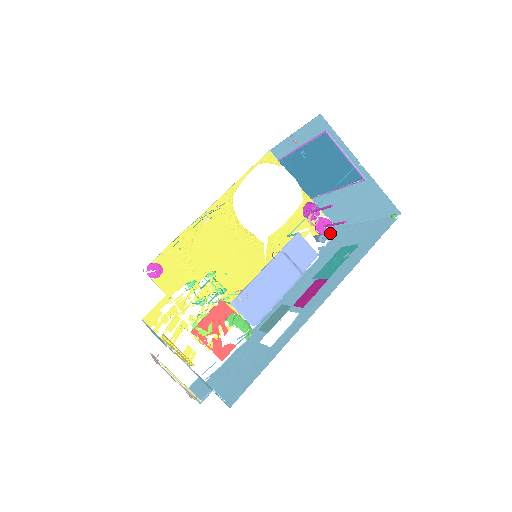
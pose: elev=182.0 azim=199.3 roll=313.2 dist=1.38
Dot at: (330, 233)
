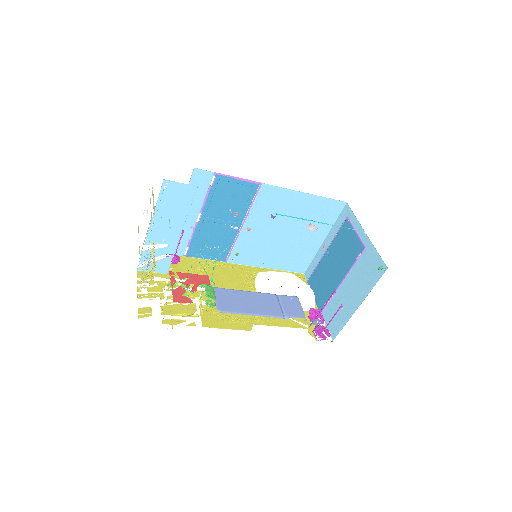
Dot at: occluded
